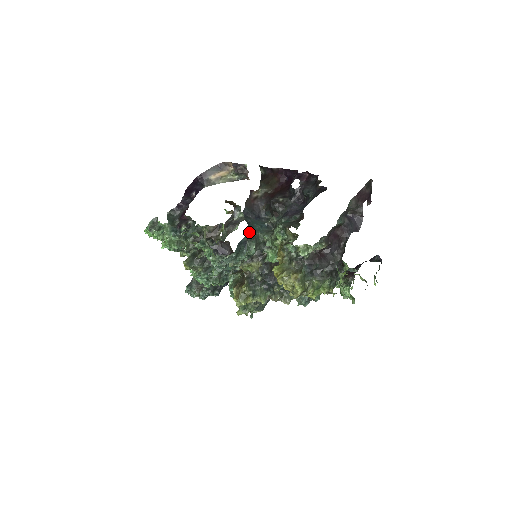
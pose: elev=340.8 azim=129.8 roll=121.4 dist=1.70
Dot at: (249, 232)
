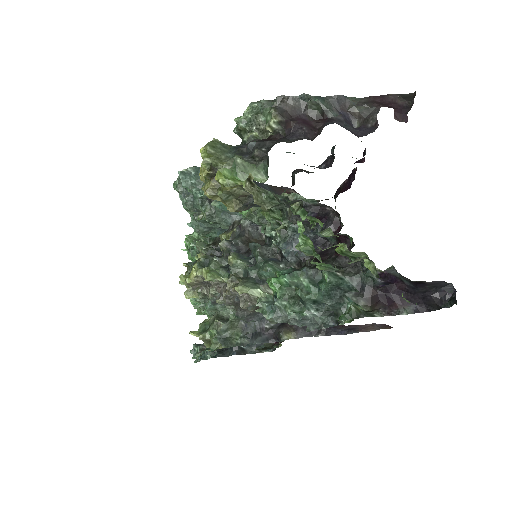
Dot at: occluded
